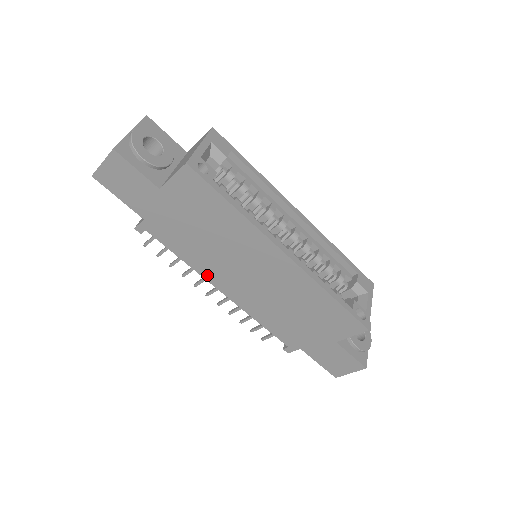
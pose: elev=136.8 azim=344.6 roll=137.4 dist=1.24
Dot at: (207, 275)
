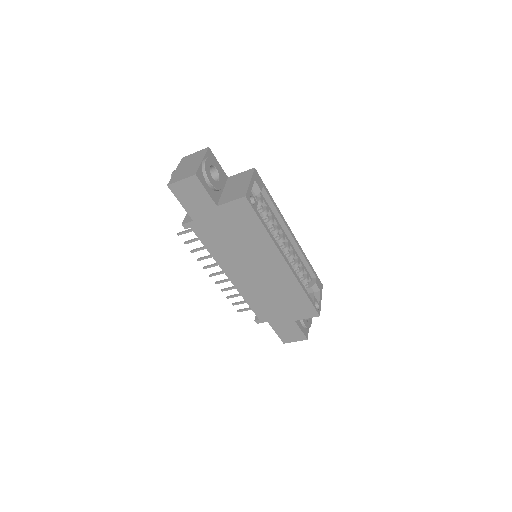
Dot at: (222, 265)
